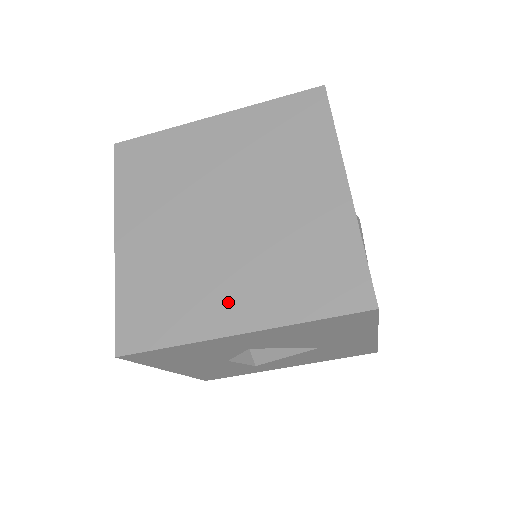
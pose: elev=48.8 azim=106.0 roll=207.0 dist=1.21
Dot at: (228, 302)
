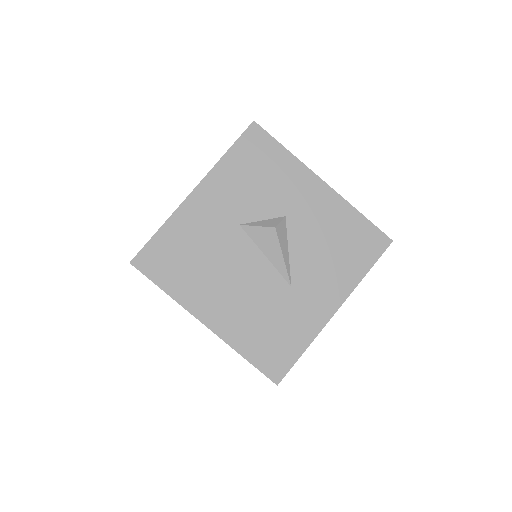
Dot at: occluded
